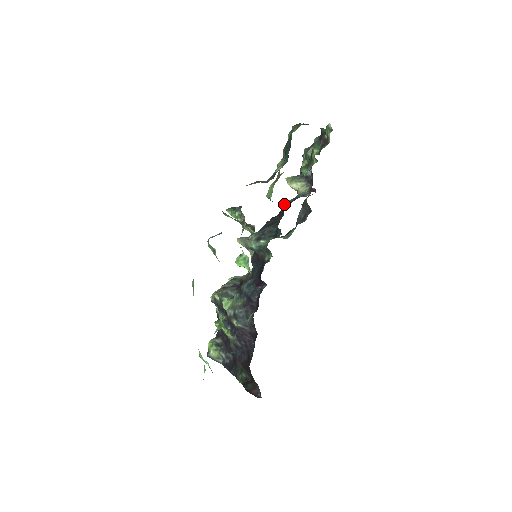
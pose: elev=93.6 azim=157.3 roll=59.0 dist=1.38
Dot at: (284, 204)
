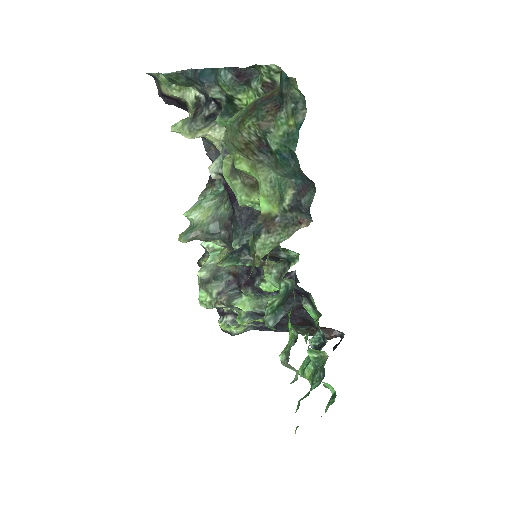
Dot at: occluded
